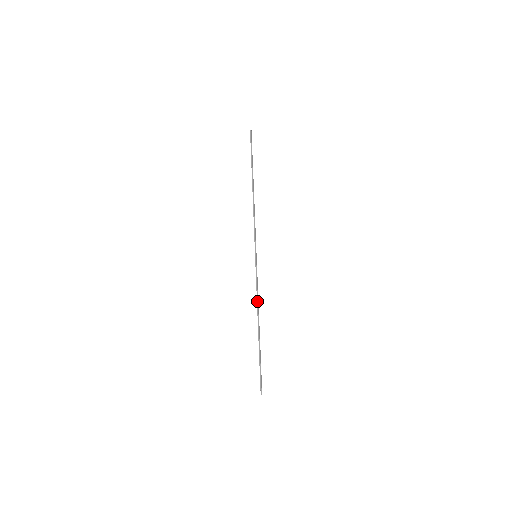
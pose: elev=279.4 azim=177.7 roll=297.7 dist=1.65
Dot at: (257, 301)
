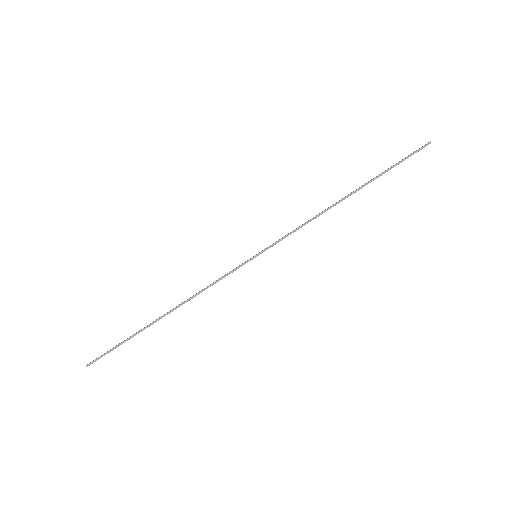
Dot at: (198, 292)
